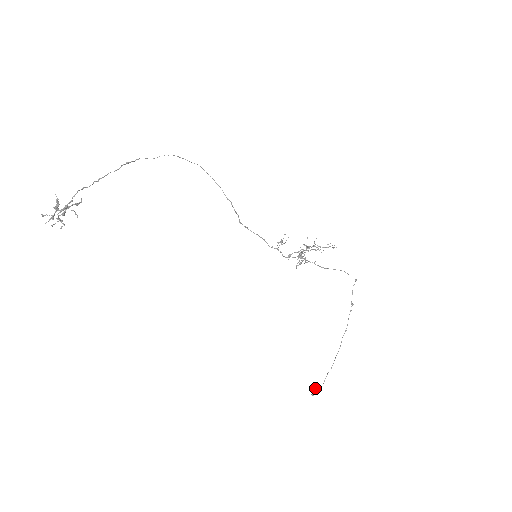
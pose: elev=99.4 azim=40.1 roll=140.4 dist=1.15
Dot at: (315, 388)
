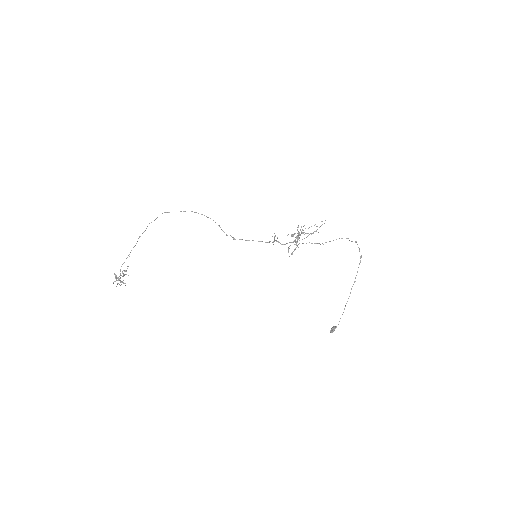
Dot at: (332, 328)
